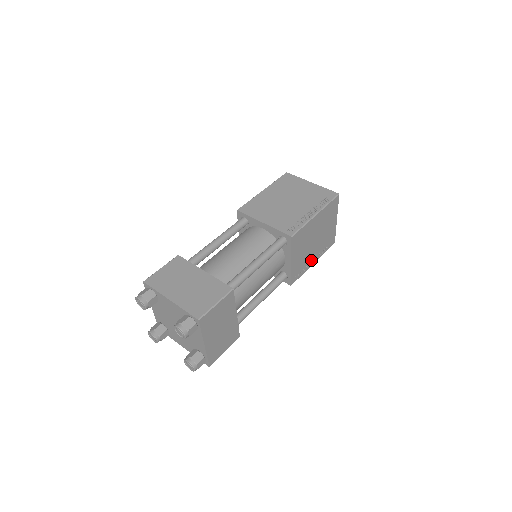
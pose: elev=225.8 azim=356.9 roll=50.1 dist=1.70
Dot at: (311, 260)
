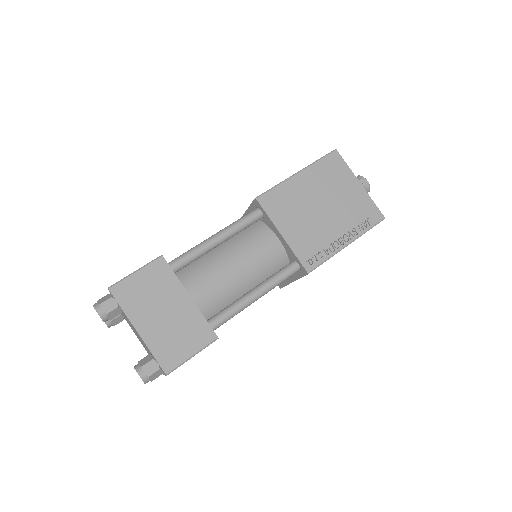
Dot at: (336, 239)
